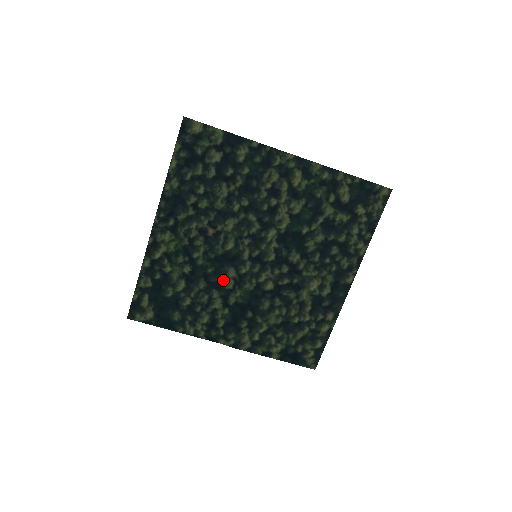
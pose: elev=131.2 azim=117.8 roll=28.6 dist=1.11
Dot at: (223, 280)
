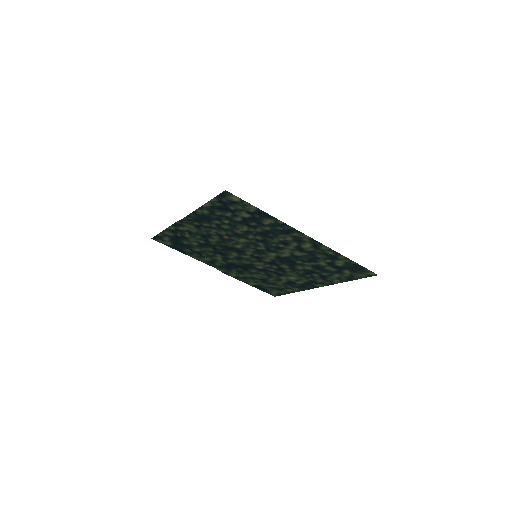
Dot at: (227, 254)
